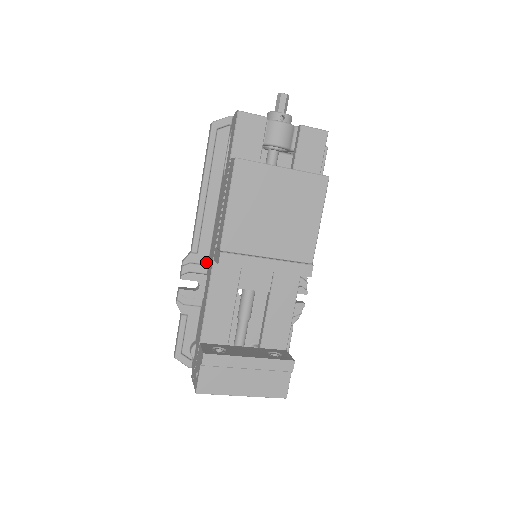
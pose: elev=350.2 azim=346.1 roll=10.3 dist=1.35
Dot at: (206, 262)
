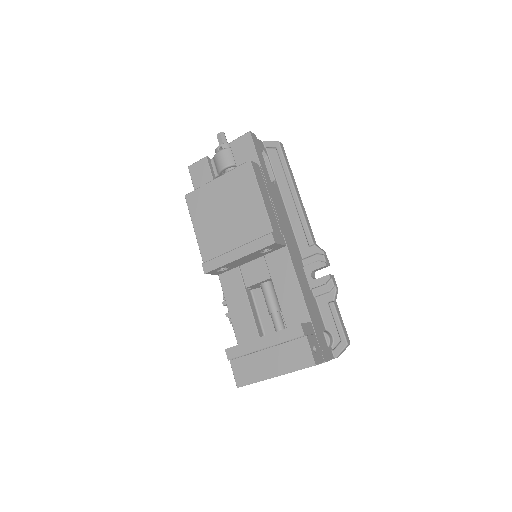
Dot at: occluded
